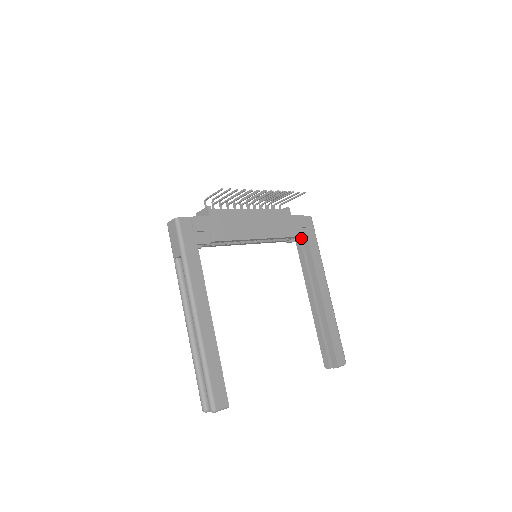
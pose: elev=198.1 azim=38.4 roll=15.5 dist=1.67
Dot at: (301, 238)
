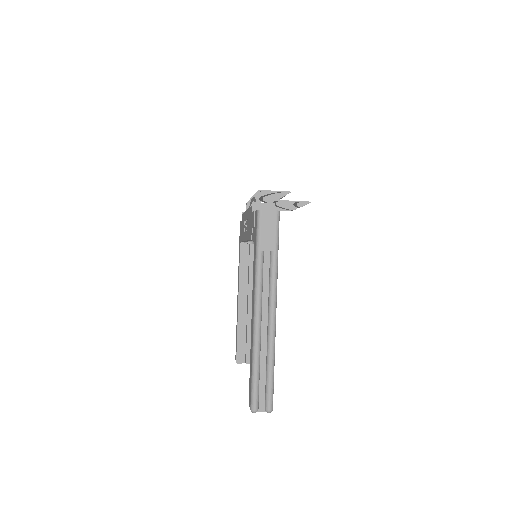
Dot at: occluded
